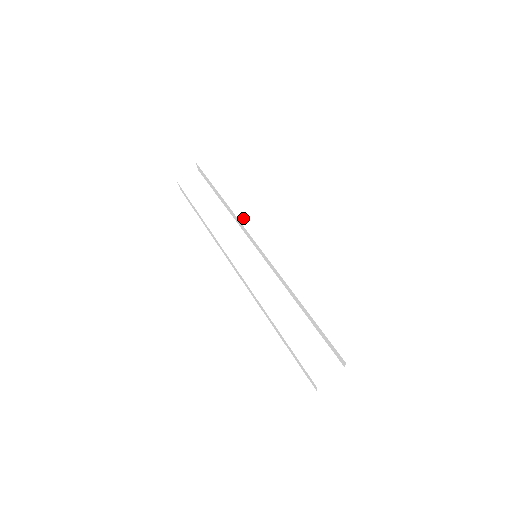
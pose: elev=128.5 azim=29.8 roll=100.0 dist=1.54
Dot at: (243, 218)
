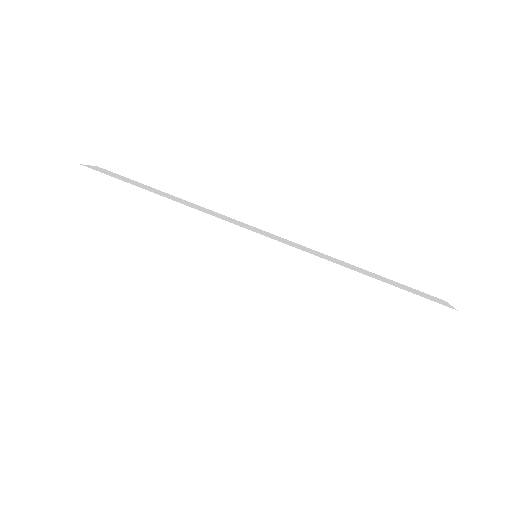
Dot at: (209, 229)
